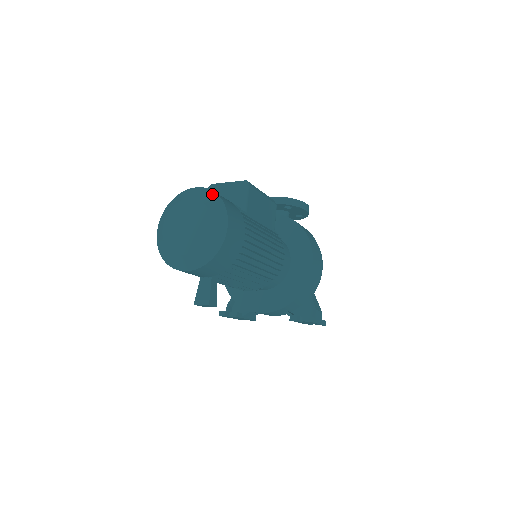
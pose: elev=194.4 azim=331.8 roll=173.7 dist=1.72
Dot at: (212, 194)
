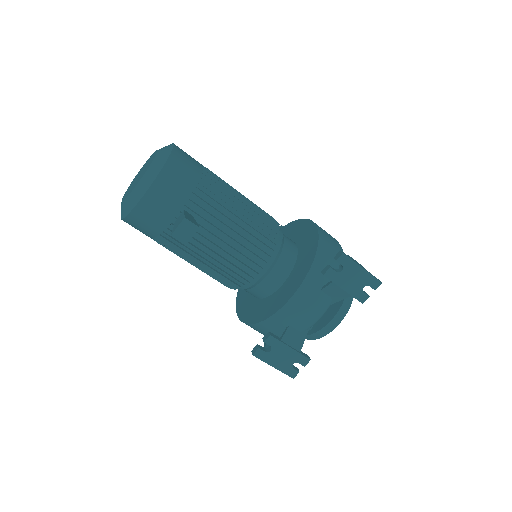
Dot at: occluded
